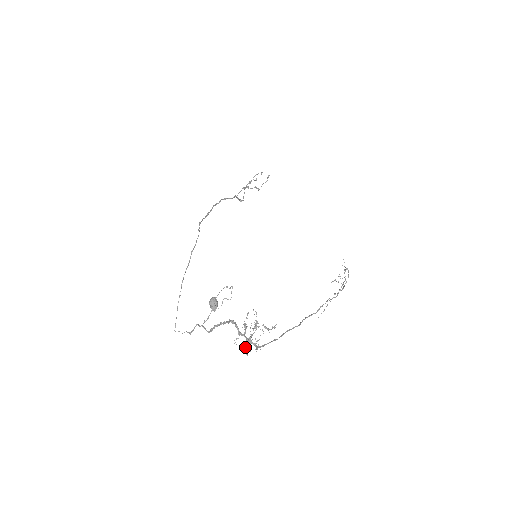
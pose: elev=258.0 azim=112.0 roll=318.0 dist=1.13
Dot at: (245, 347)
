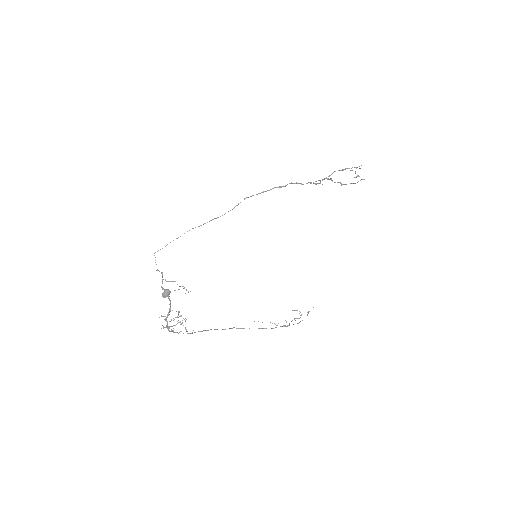
Dot at: (163, 326)
